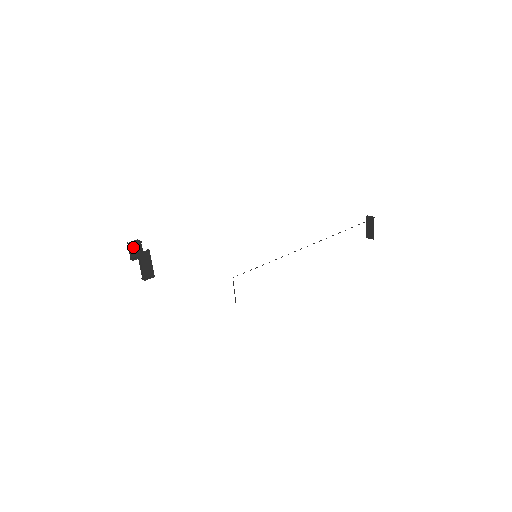
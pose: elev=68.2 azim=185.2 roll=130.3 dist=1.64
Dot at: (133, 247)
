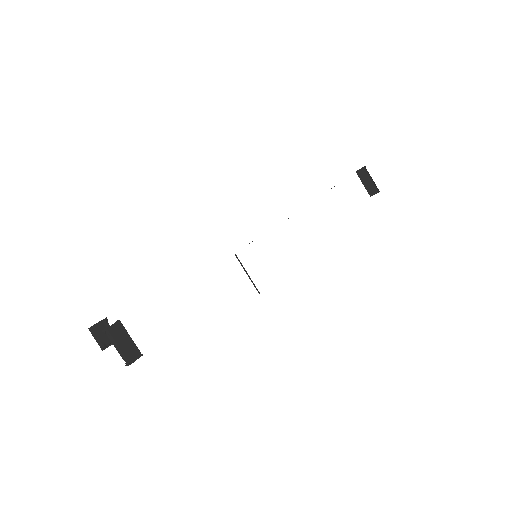
Dot at: (99, 332)
